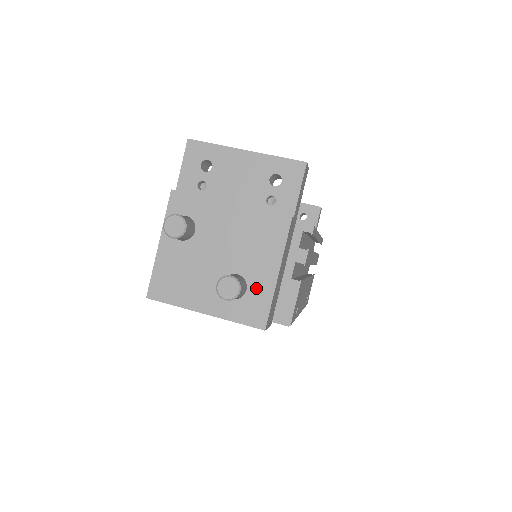
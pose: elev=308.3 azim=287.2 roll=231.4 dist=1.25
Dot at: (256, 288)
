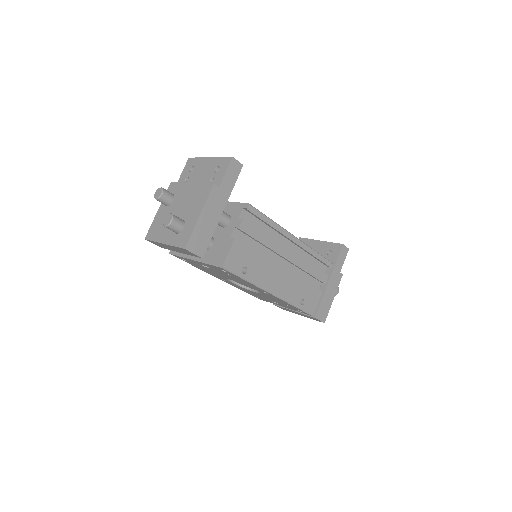
Dot at: (188, 226)
